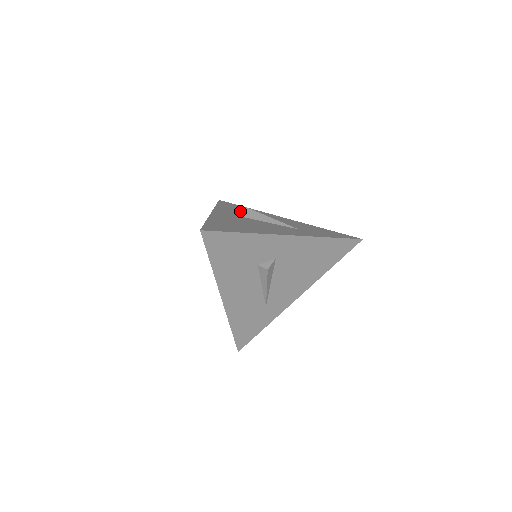
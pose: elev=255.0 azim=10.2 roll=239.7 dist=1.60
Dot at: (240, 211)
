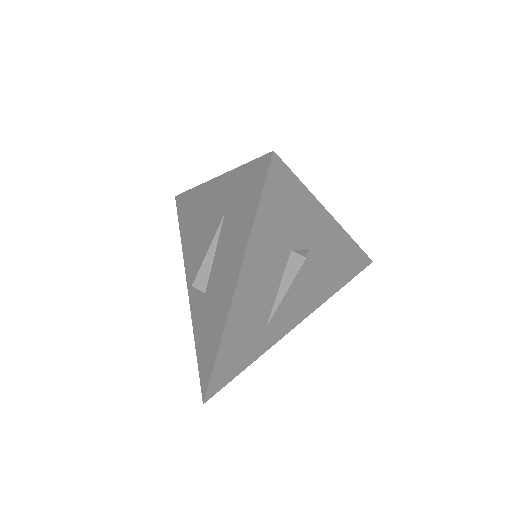
Dot at: occluded
